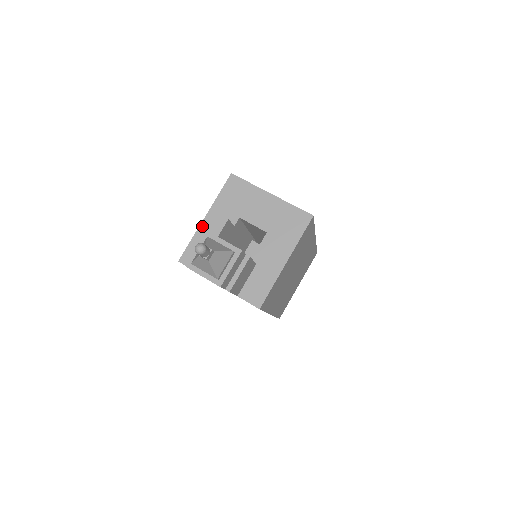
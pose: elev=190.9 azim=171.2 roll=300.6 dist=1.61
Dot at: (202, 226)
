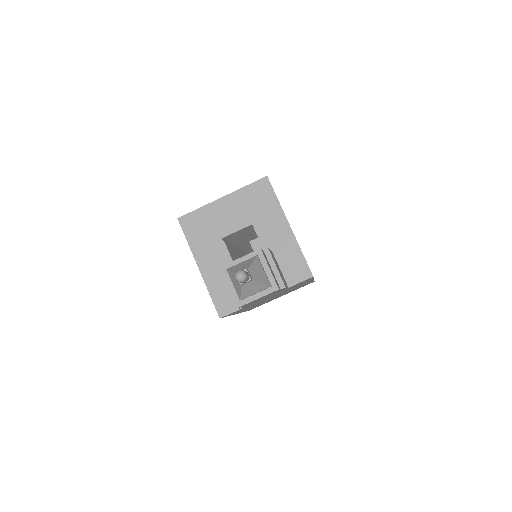
Dot at: (204, 276)
